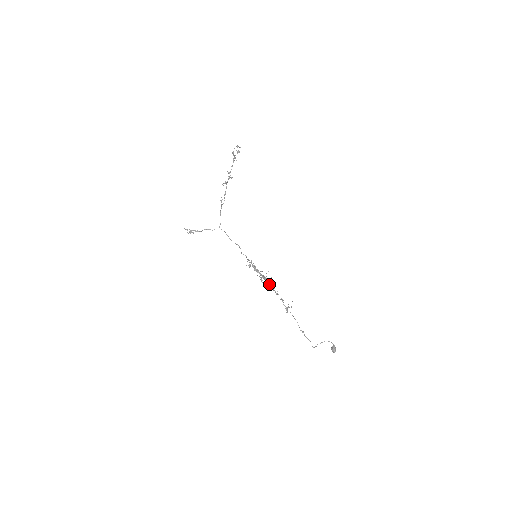
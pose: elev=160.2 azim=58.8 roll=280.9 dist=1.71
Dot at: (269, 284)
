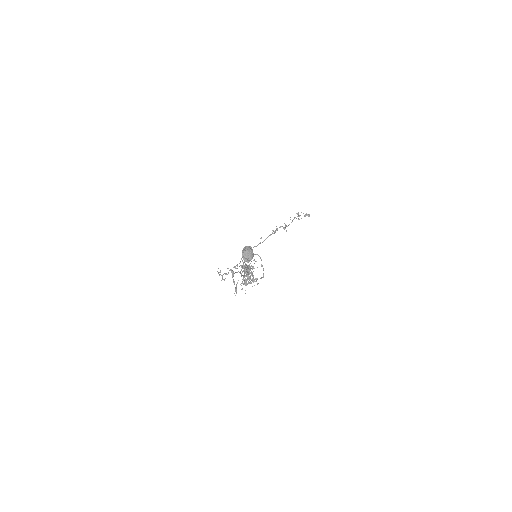
Dot at: (248, 270)
